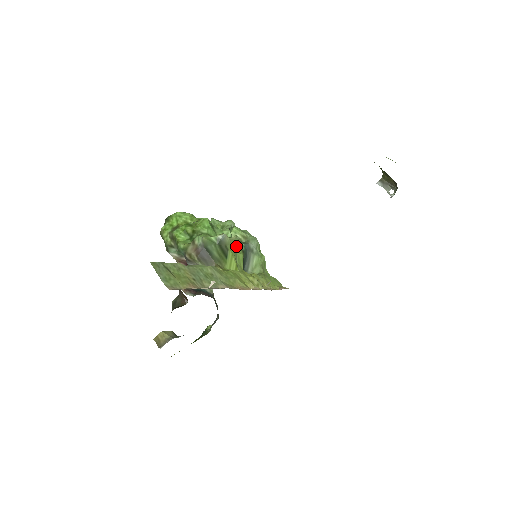
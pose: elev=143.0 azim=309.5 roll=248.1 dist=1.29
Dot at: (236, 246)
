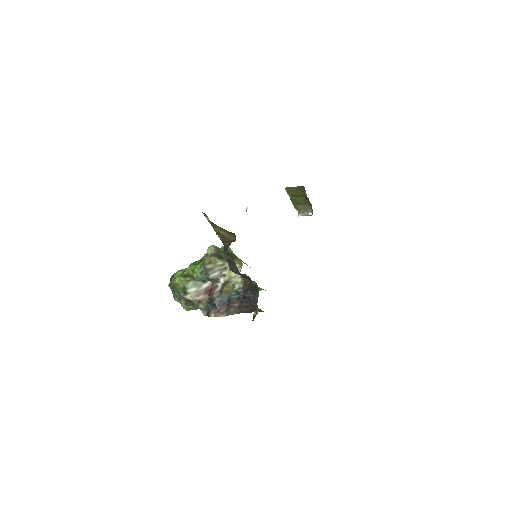
Dot at: occluded
